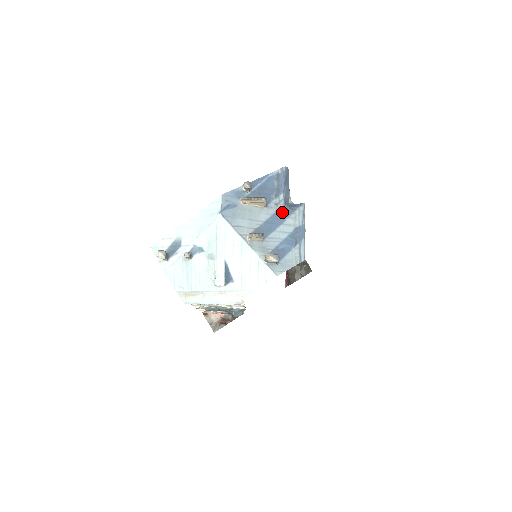
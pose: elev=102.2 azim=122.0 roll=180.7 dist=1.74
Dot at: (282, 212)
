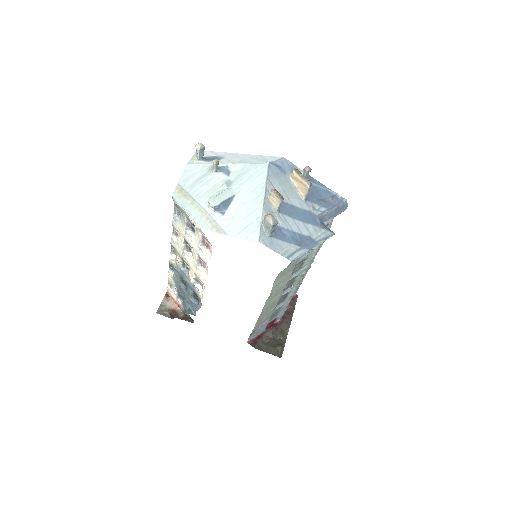
Dot at: (312, 217)
